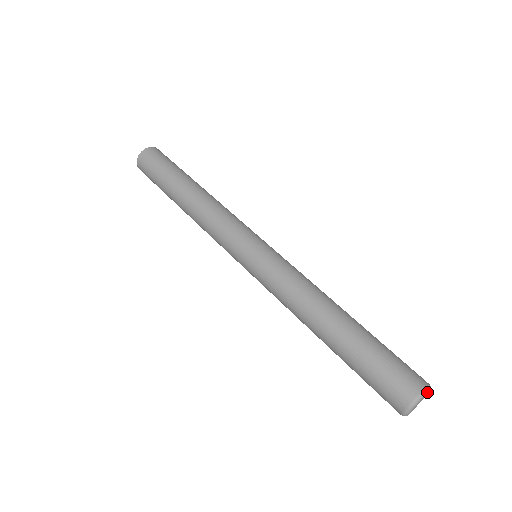
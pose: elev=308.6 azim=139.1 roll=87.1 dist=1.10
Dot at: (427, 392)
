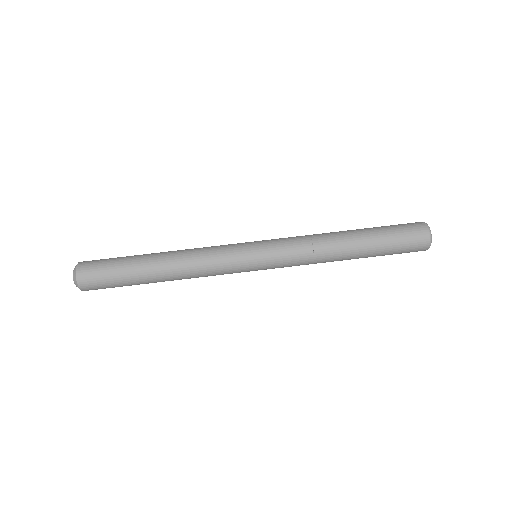
Dot at: (431, 240)
